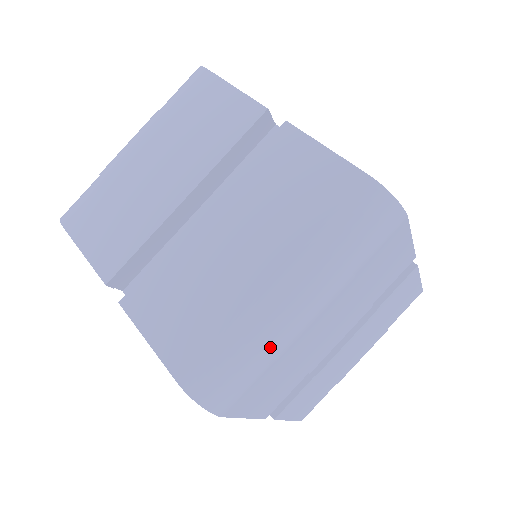
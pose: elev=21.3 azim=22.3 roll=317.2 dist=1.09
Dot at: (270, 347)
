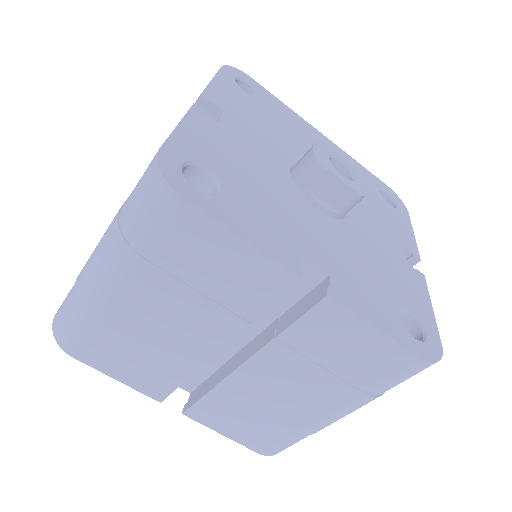
Dot at: occluded
